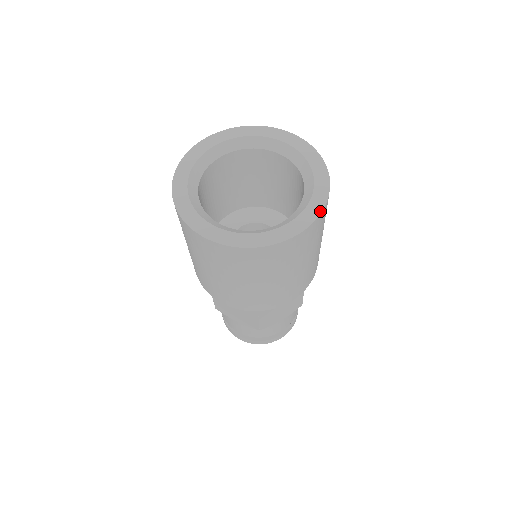
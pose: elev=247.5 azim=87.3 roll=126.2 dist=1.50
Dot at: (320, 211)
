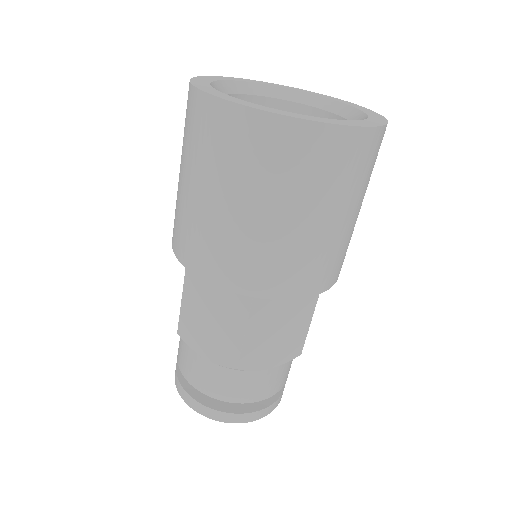
Dot at: (380, 125)
